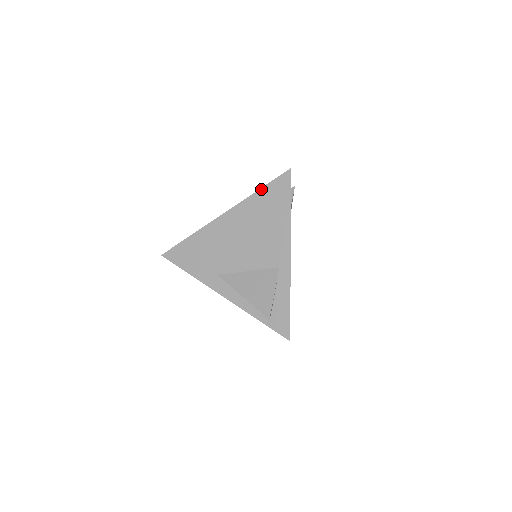
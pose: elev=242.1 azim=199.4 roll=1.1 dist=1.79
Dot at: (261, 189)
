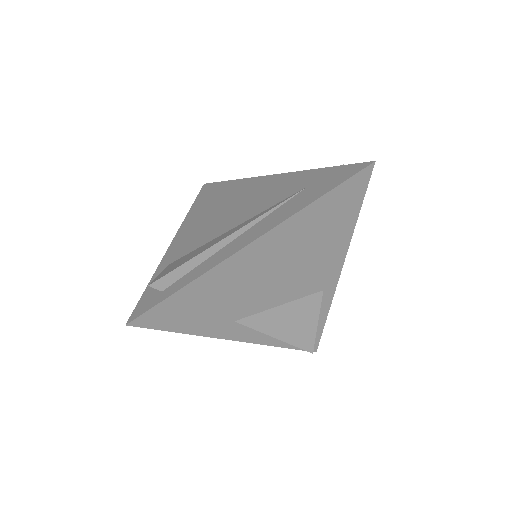
Dot at: (324, 196)
